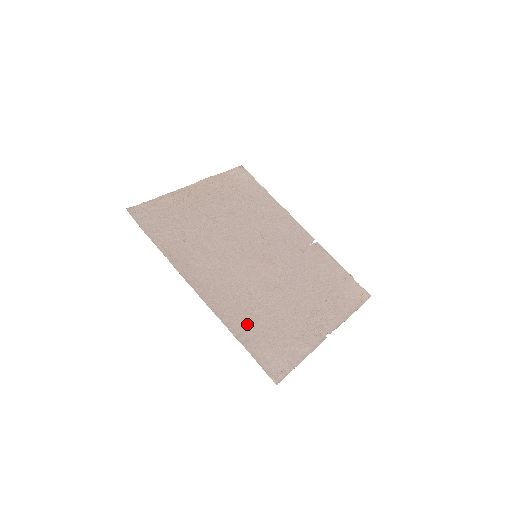
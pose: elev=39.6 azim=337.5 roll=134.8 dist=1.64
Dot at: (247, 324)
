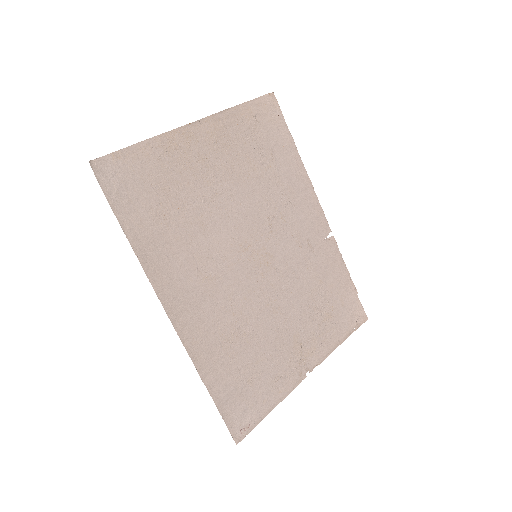
Dot at: (222, 362)
